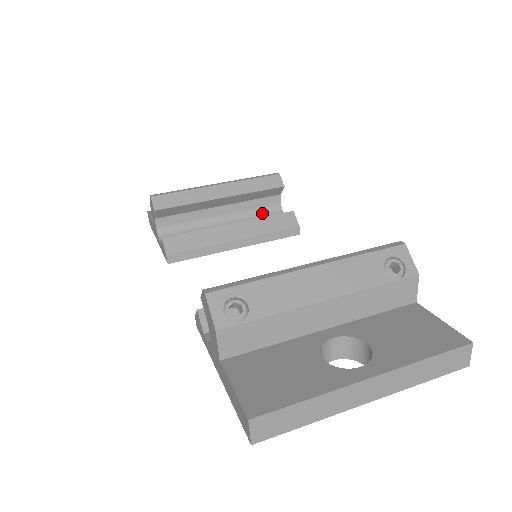
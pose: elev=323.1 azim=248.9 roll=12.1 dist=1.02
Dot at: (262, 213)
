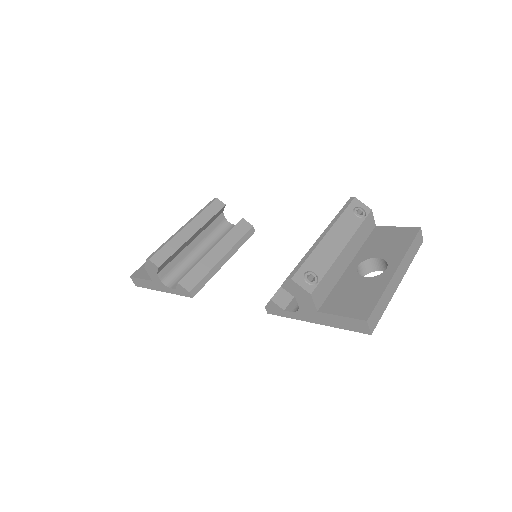
Dot at: (218, 231)
